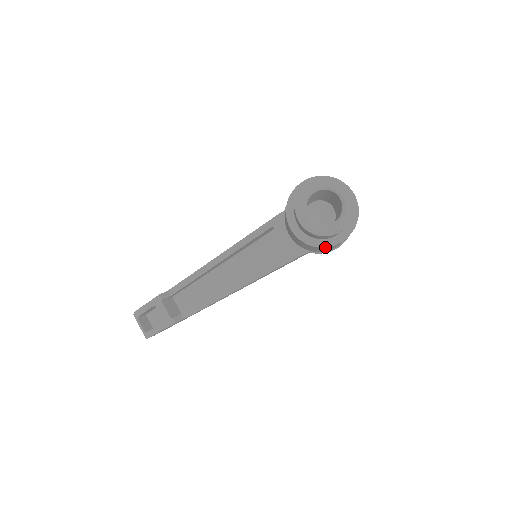
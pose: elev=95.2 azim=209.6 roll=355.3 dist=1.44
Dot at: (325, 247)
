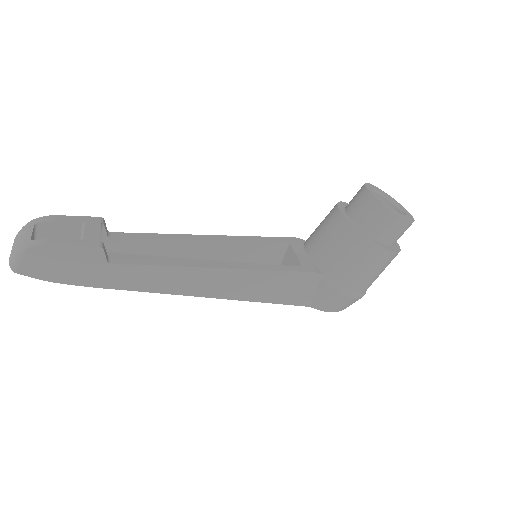
Dot at: (373, 241)
